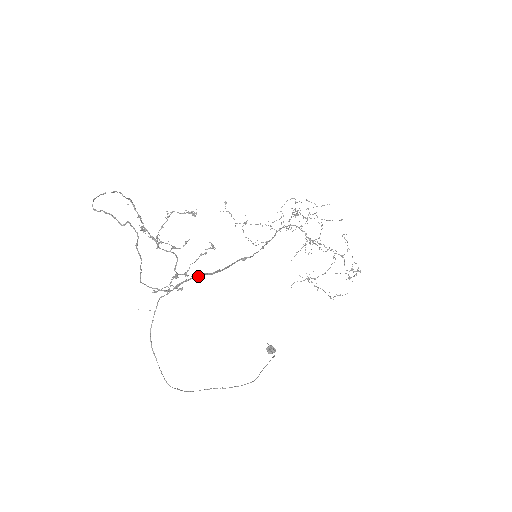
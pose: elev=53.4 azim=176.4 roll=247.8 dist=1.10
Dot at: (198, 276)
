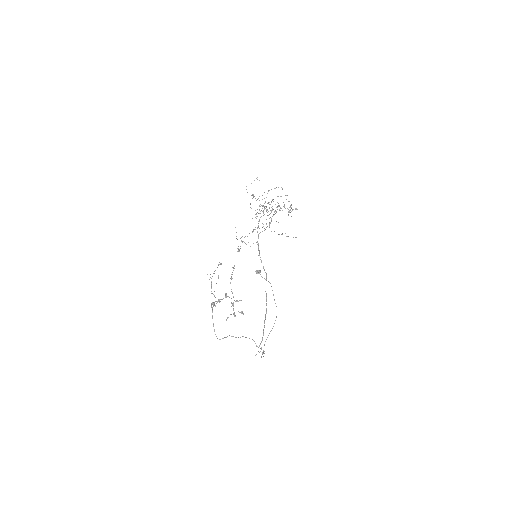
Dot at: occluded
